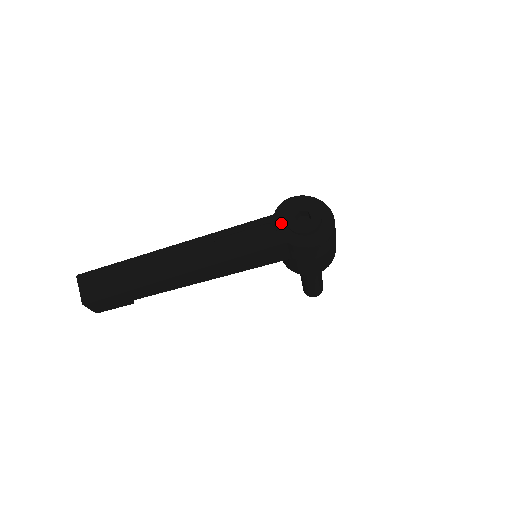
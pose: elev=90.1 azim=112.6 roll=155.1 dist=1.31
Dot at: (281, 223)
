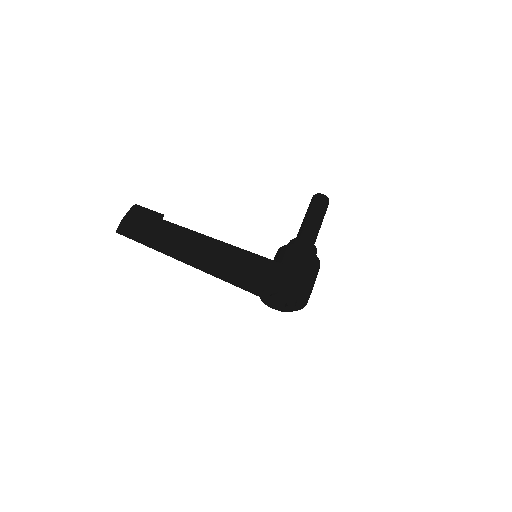
Dot at: (270, 292)
